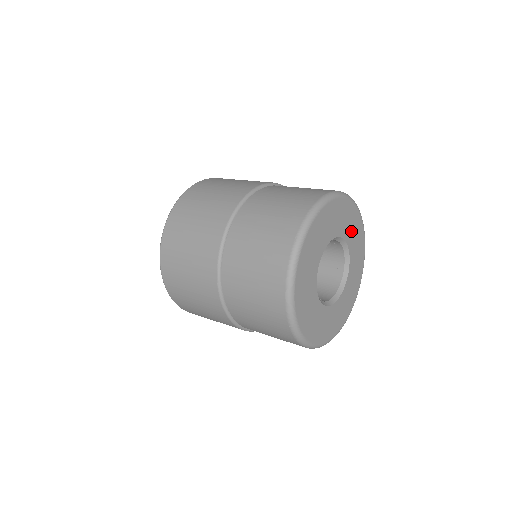
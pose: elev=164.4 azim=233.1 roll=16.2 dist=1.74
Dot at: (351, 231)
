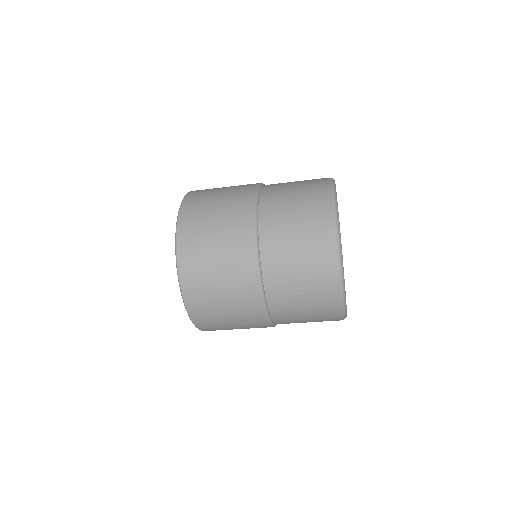
Dot at: occluded
